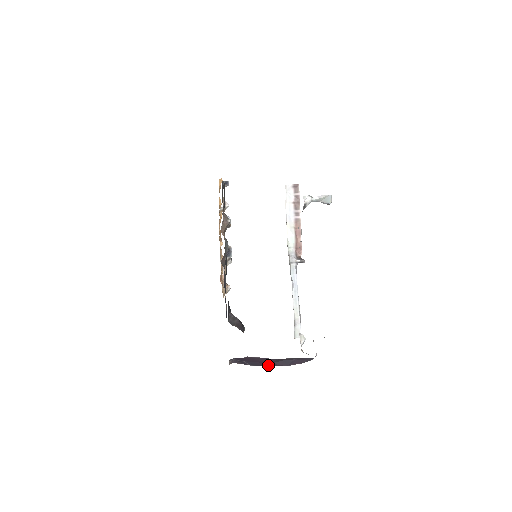
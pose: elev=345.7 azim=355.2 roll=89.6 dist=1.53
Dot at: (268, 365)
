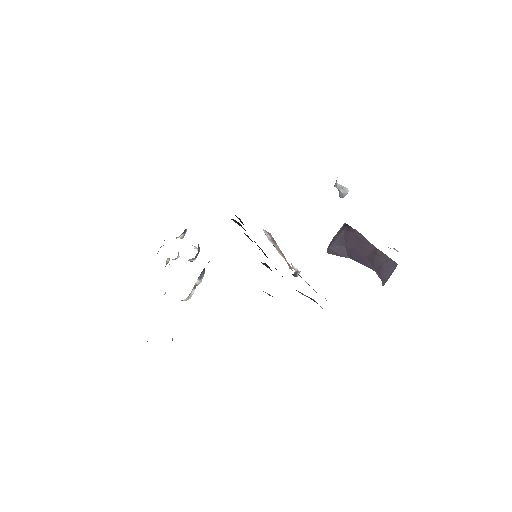
Dot at: (362, 261)
